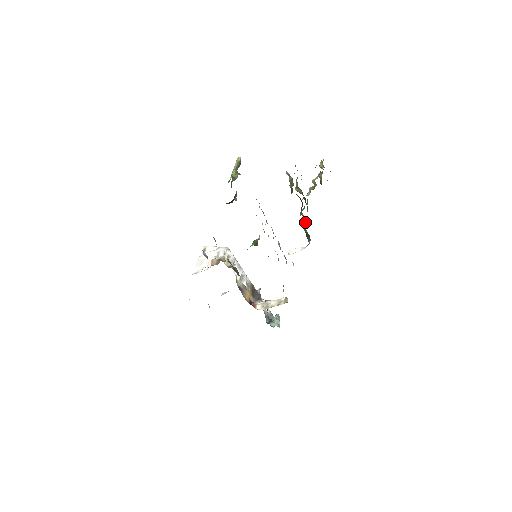
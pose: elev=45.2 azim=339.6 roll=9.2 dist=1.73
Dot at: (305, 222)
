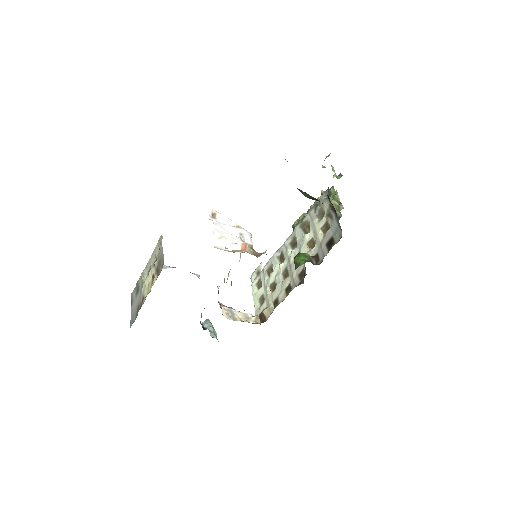
Dot at: occluded
